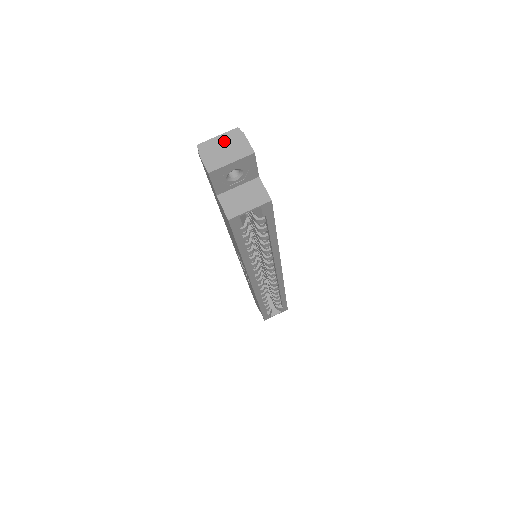
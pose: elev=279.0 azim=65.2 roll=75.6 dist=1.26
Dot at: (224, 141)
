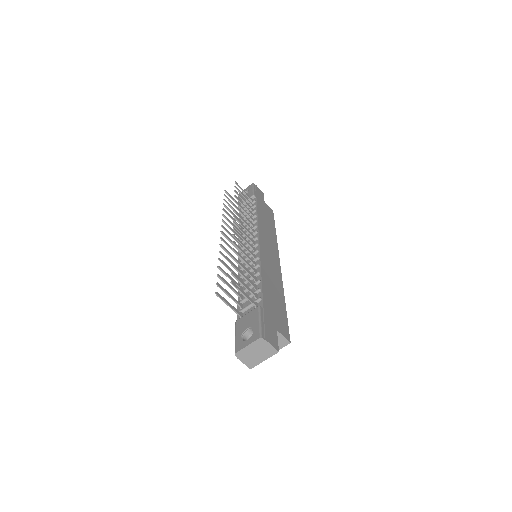
Dot at: (254, 349)
